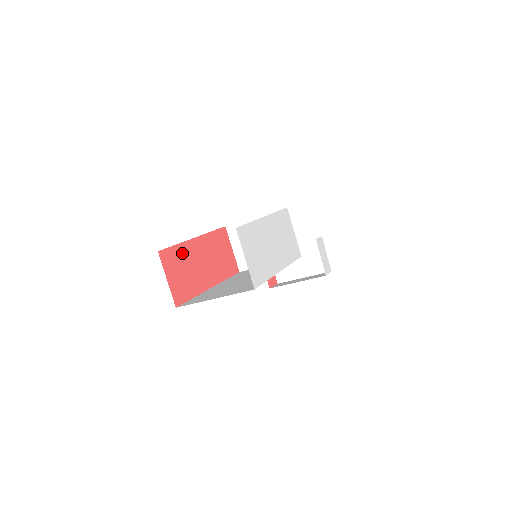
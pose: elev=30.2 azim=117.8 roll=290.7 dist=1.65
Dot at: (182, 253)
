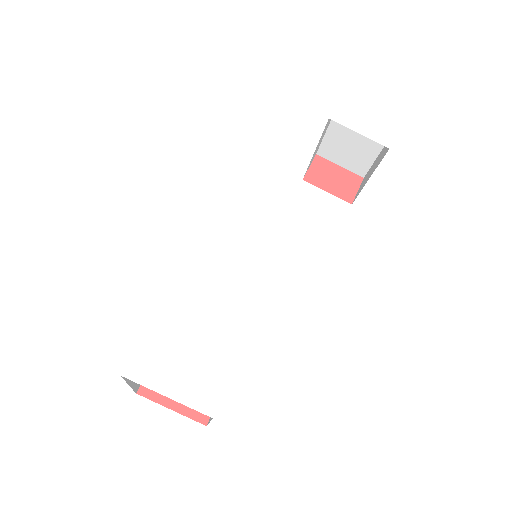
Dot at: occluded
